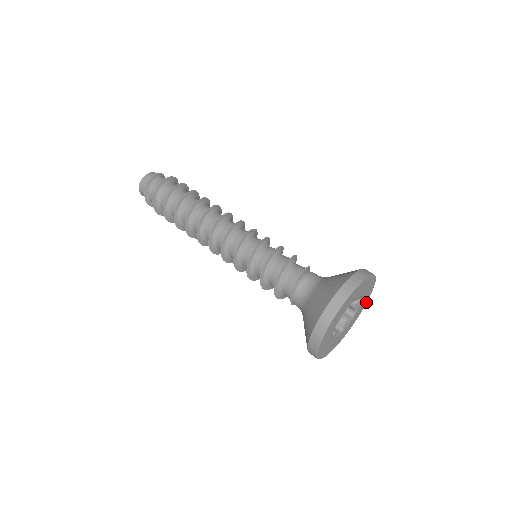
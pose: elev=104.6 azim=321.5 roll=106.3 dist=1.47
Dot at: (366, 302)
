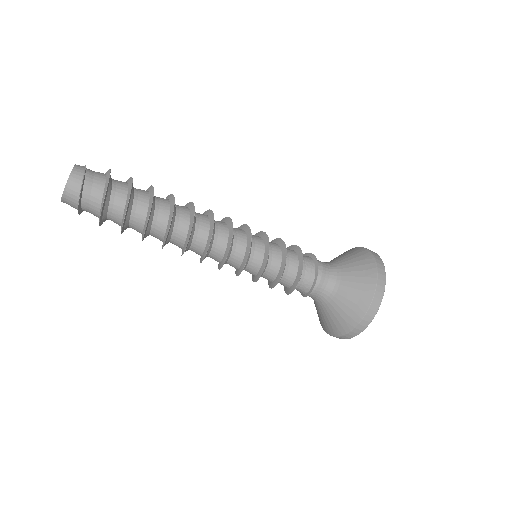
Dot at: occluded
